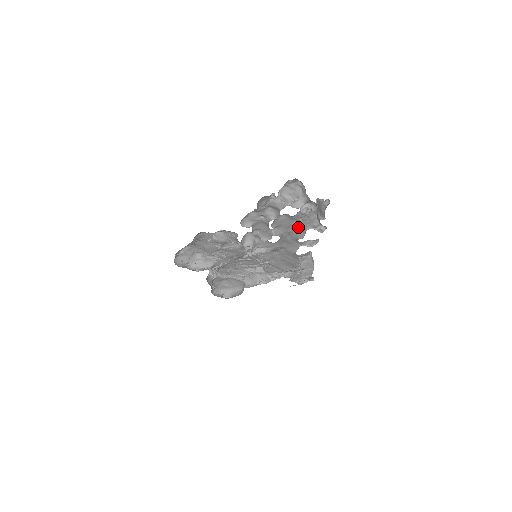
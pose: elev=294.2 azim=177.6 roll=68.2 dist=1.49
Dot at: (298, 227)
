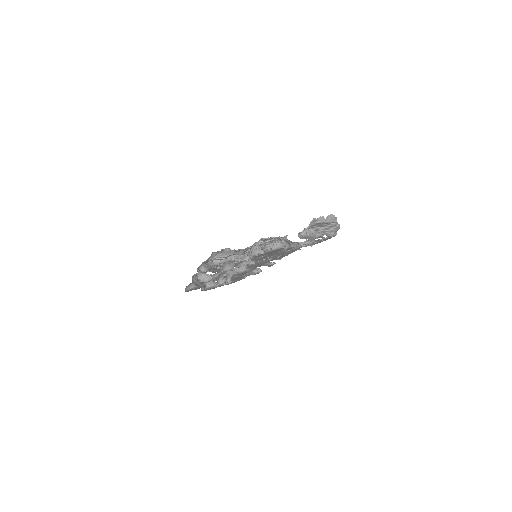
Dot at: occluded
